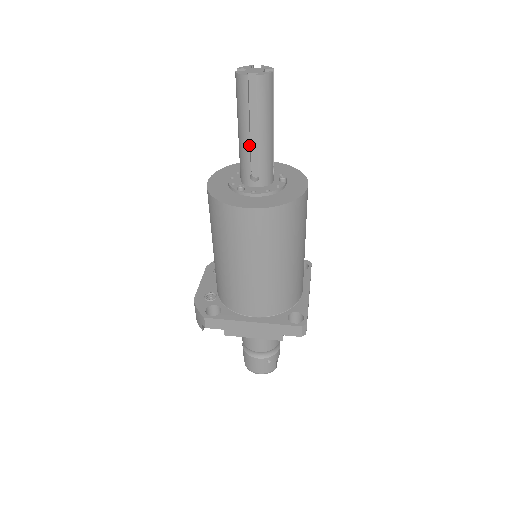
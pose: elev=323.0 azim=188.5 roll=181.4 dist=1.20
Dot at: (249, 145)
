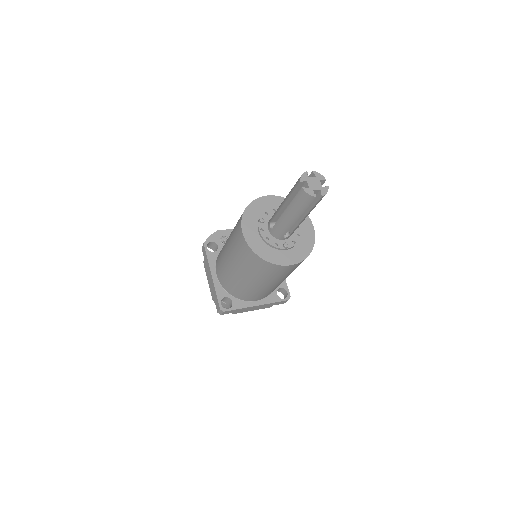
Dot at: (280, 210)
